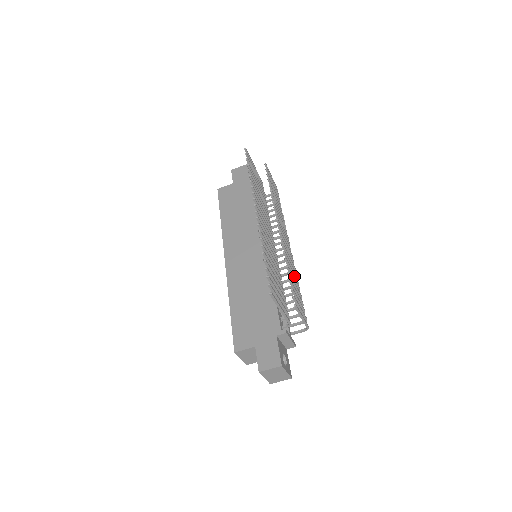
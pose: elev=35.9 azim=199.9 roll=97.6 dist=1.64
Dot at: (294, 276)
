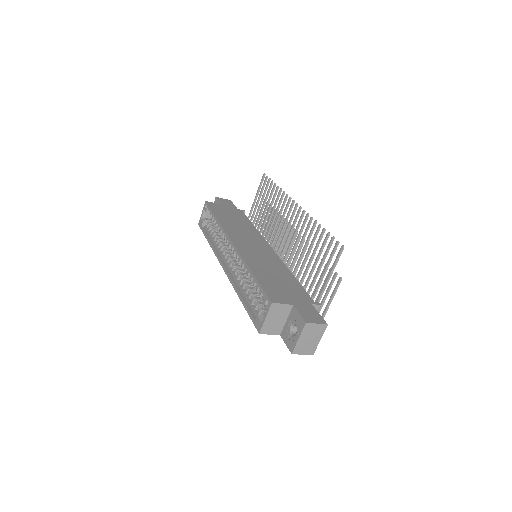
Dot at: occluded
